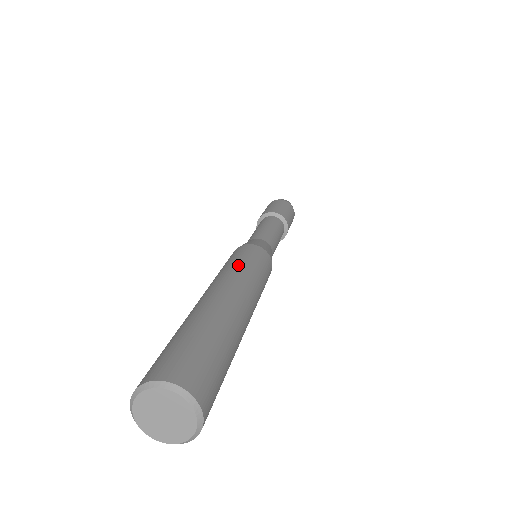
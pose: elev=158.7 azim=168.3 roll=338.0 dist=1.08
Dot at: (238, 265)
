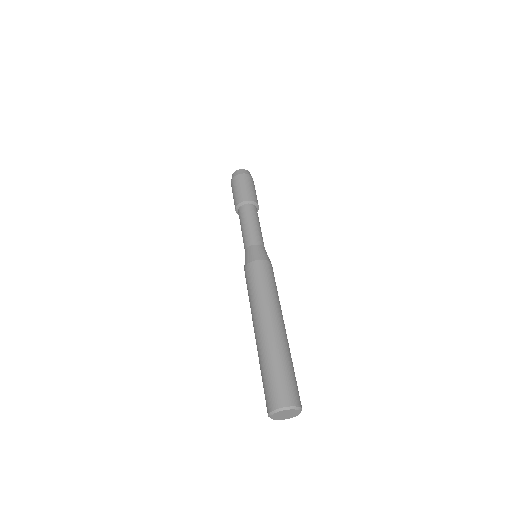
Dot at: (264, 291)
